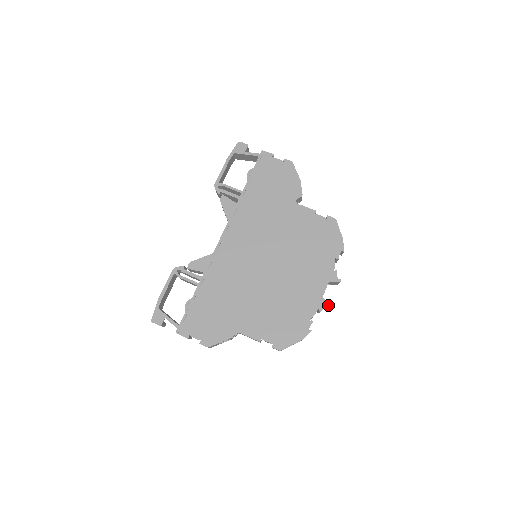
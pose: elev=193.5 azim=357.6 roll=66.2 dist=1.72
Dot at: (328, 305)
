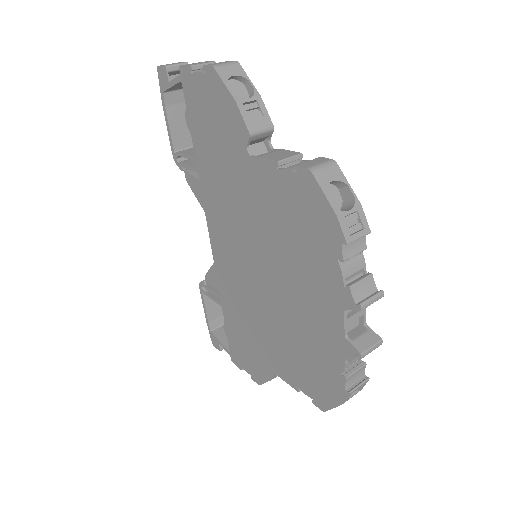
Dot at: (357, 353)
